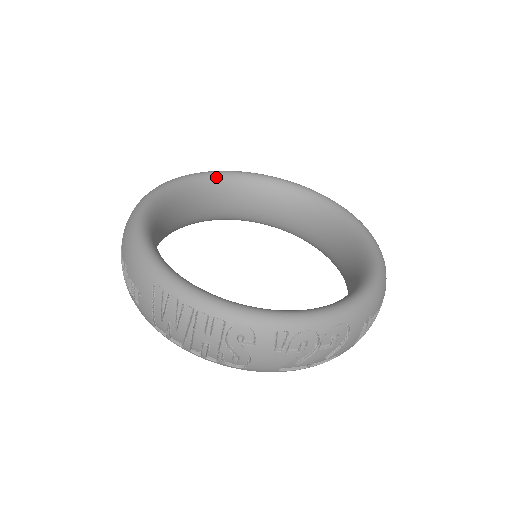
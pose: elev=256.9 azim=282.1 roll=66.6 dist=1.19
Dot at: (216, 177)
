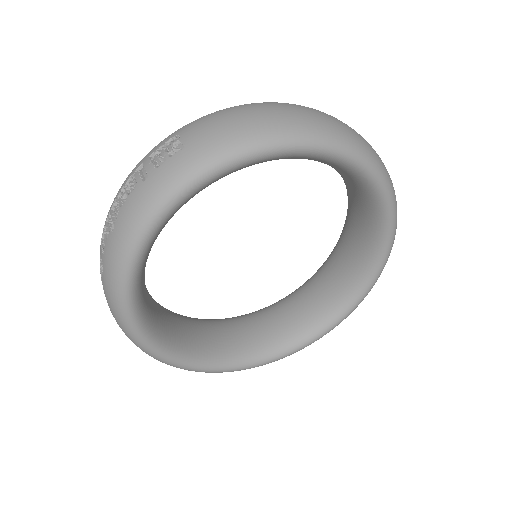
Dot at: (265, 160)
